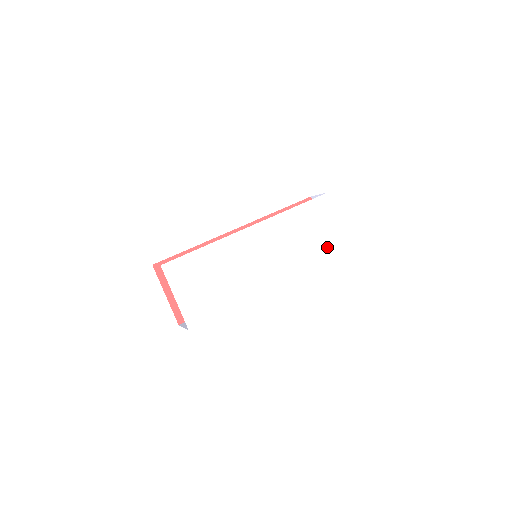
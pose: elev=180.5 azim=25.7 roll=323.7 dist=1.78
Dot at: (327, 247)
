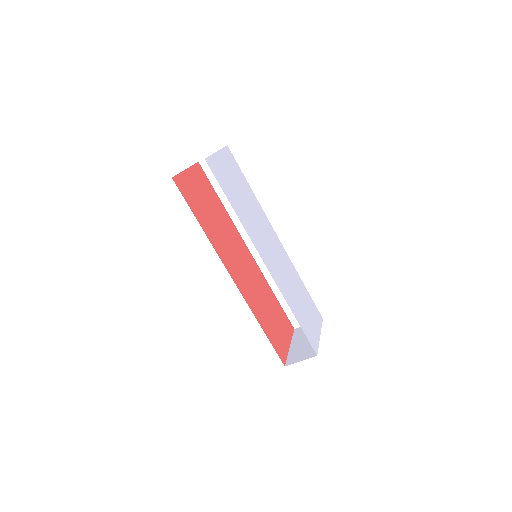
Dot at: (306, 328)
